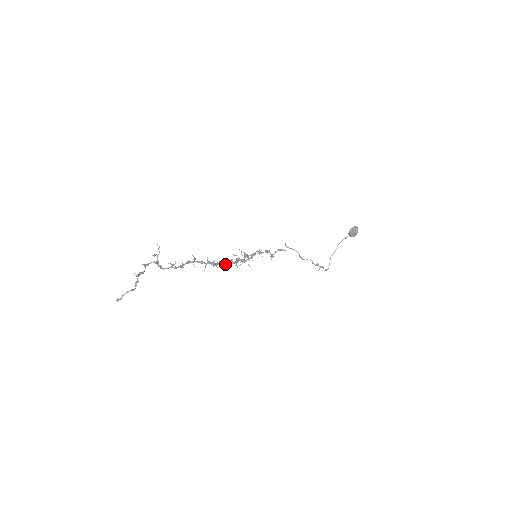
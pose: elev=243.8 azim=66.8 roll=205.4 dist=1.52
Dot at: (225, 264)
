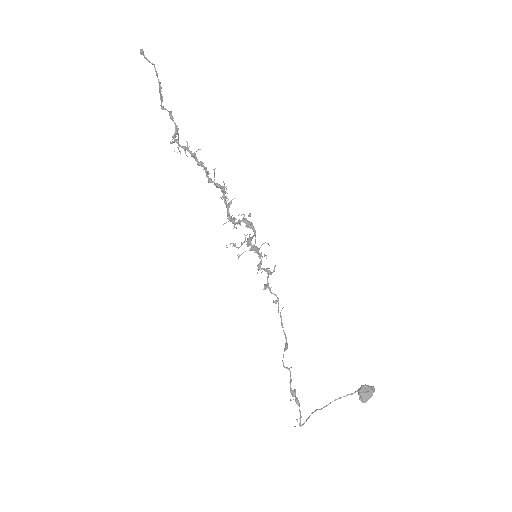
Dot at: (228, 209)
